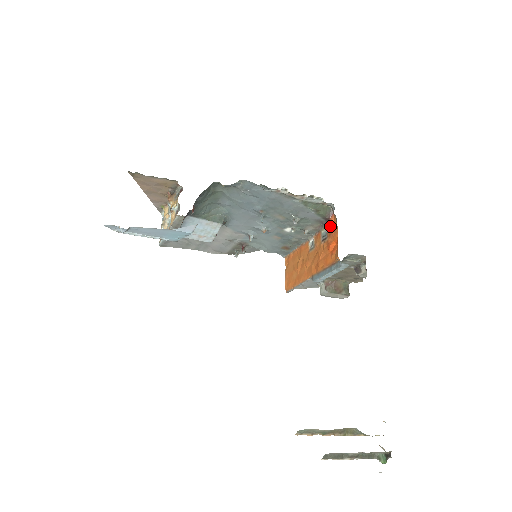
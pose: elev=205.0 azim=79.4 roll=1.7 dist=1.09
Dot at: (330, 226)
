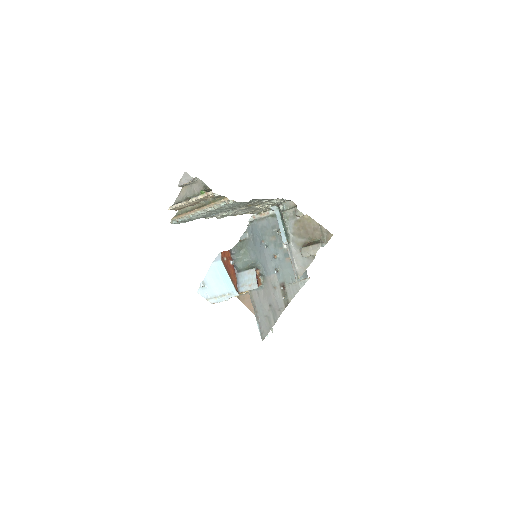
Dot at: occluded
